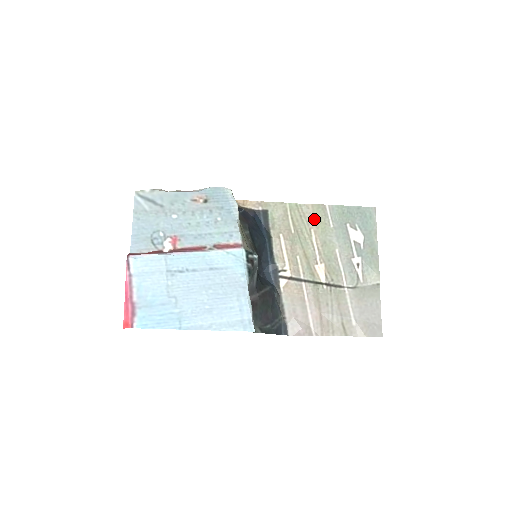
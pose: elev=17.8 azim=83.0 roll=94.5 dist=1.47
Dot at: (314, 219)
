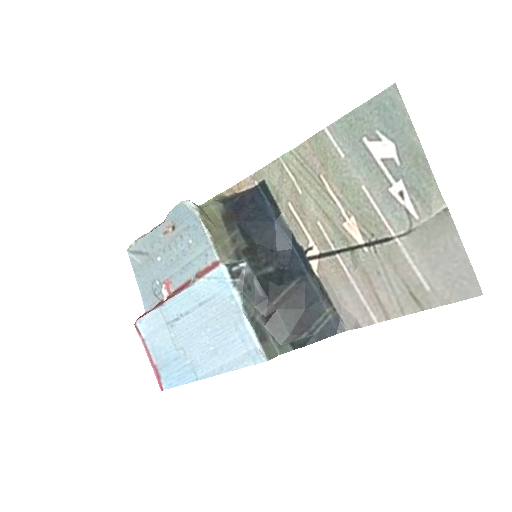
Dot at: (318, 159)
